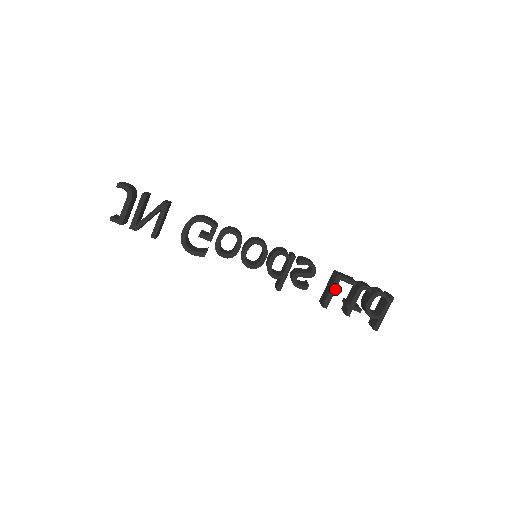
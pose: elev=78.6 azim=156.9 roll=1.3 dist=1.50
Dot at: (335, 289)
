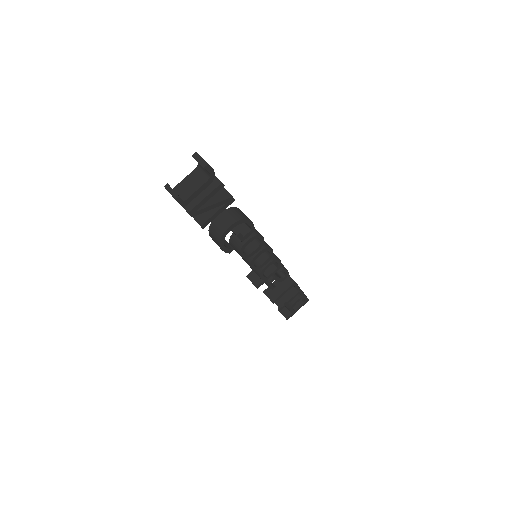
Dot at: occluded
